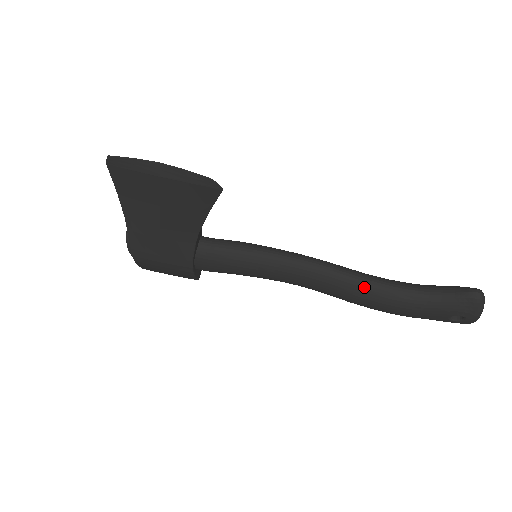
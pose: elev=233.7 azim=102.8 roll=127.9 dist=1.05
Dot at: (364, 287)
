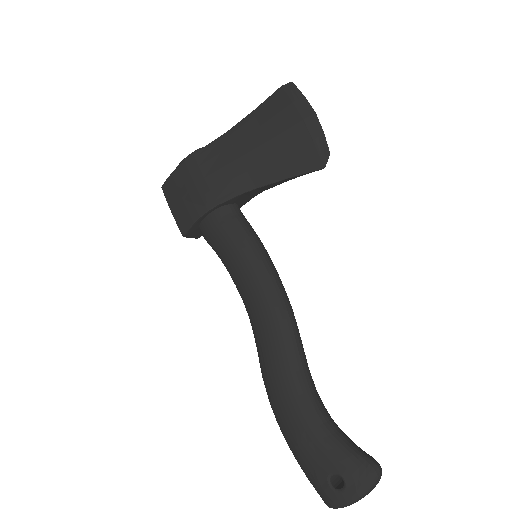
Dot at: (299, 365)
